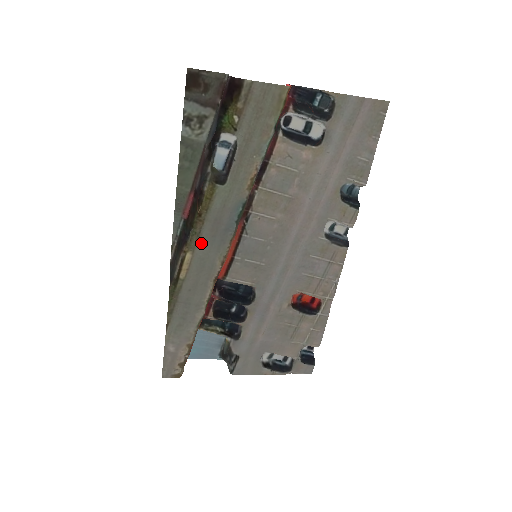
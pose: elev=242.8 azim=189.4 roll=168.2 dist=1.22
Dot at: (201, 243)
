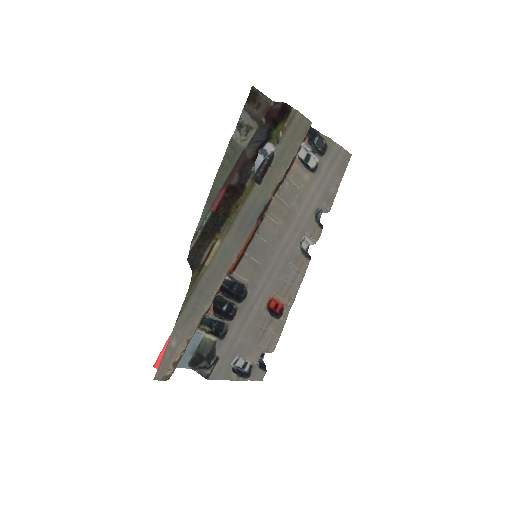
Dot at: (230, 233)
